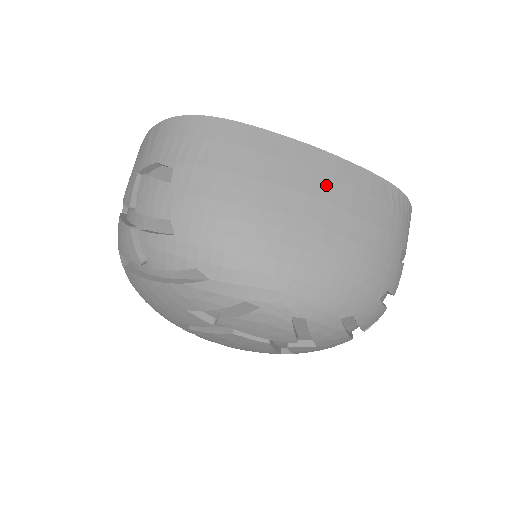
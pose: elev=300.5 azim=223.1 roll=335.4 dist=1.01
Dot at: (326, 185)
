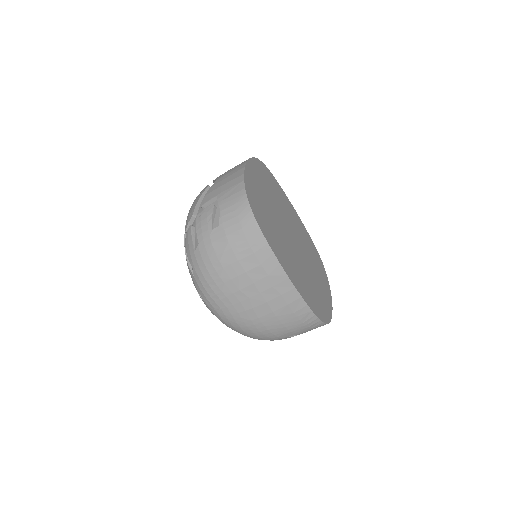
Dot at: (273, 295)
